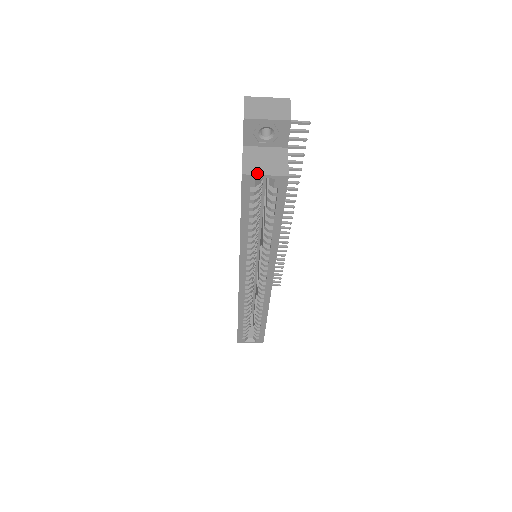
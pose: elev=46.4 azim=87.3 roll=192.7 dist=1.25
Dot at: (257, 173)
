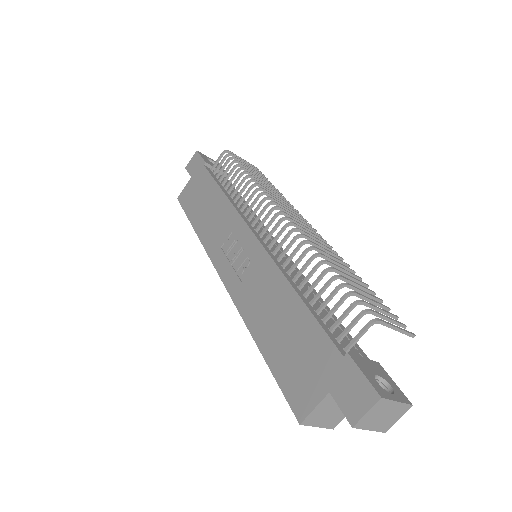
Dot at: (313, 425)
